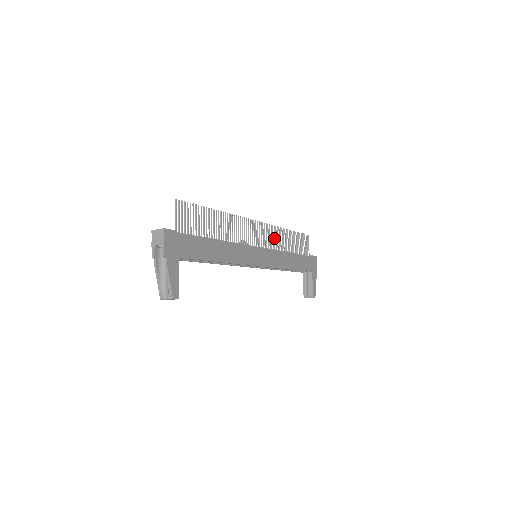
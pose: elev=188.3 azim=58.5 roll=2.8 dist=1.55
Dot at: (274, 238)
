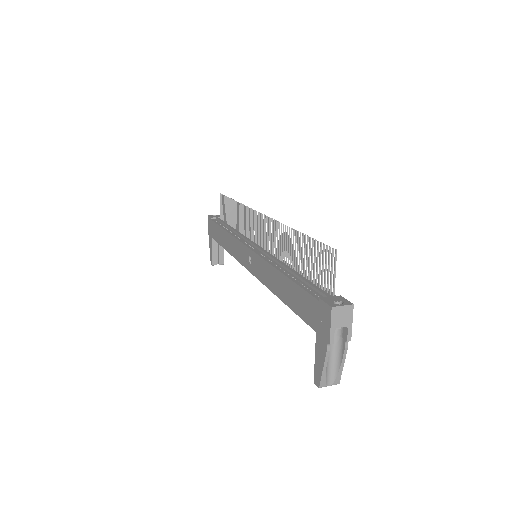
Dot at: (246, 221)
